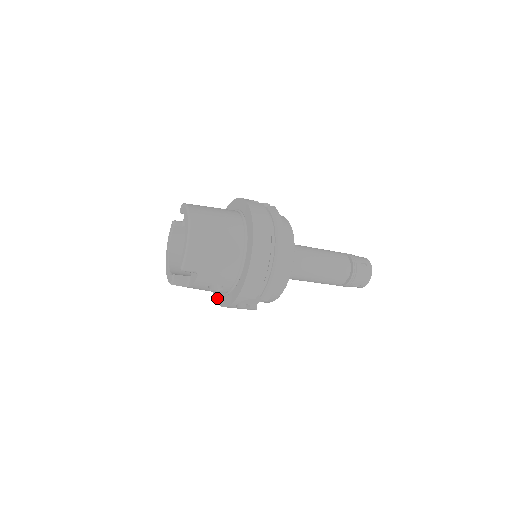
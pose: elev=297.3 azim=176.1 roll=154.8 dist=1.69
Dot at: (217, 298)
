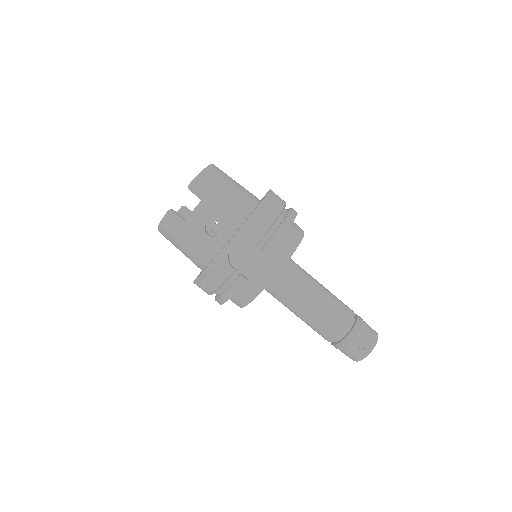
Dot at: occluded
